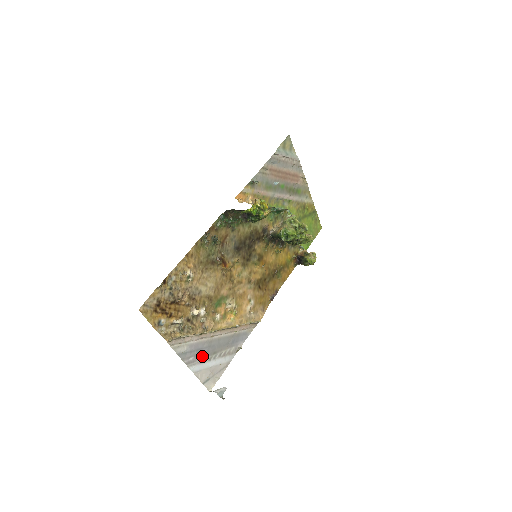
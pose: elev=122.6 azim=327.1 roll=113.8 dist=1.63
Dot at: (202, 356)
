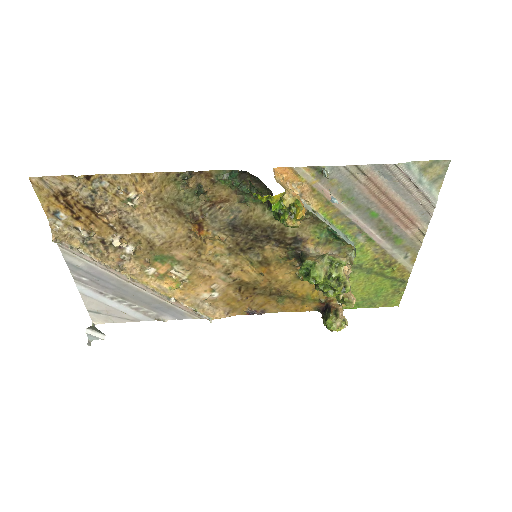
Dot at: (103, 288)
